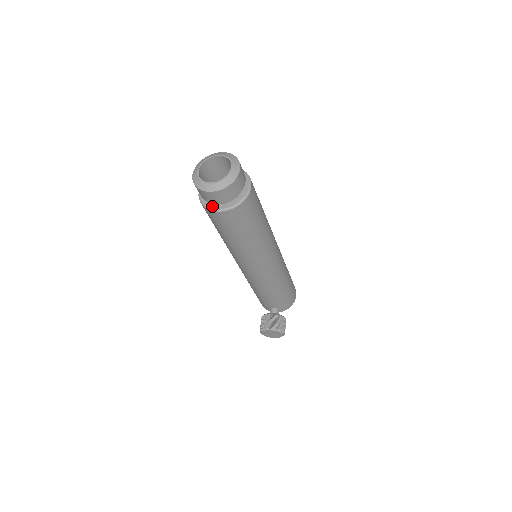
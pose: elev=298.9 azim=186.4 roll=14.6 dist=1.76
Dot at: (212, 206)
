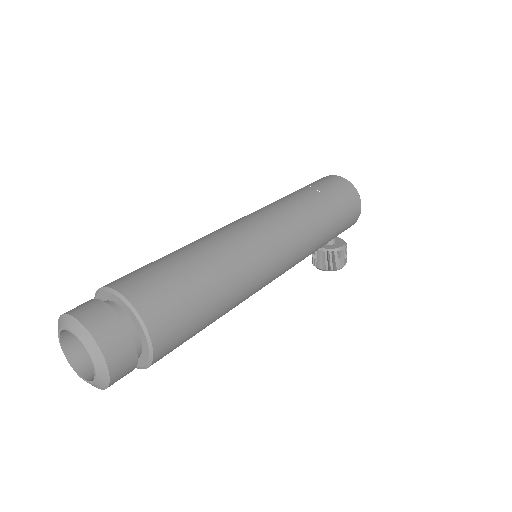
Dot at: occluded
